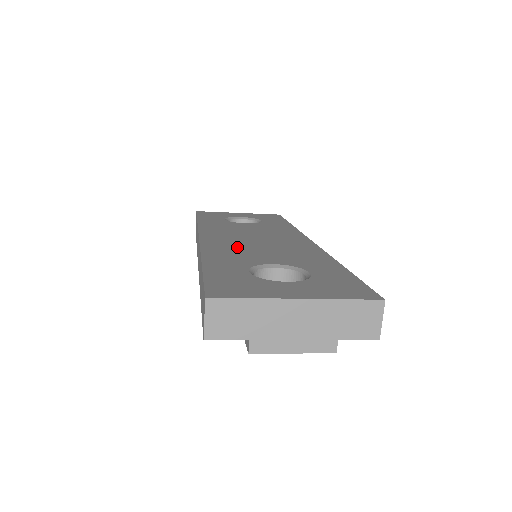
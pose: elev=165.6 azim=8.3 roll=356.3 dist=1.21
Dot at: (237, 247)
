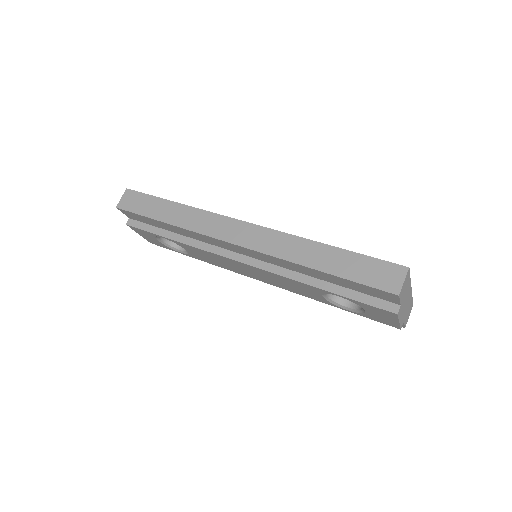
Dot at: occluded
